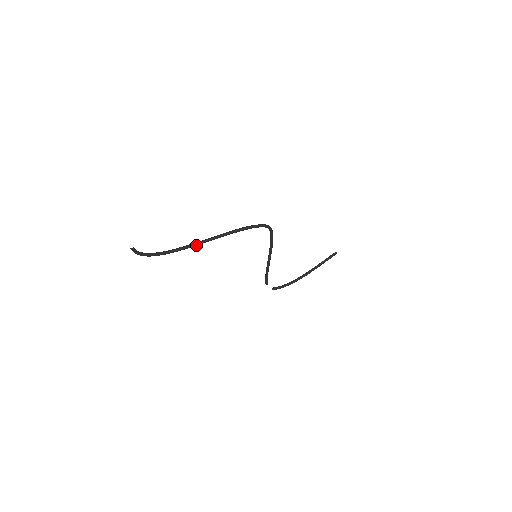
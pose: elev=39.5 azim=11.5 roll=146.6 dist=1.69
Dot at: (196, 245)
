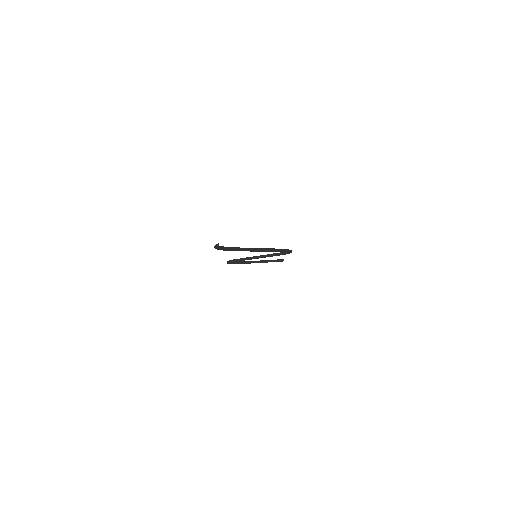
Dot at: occluded
